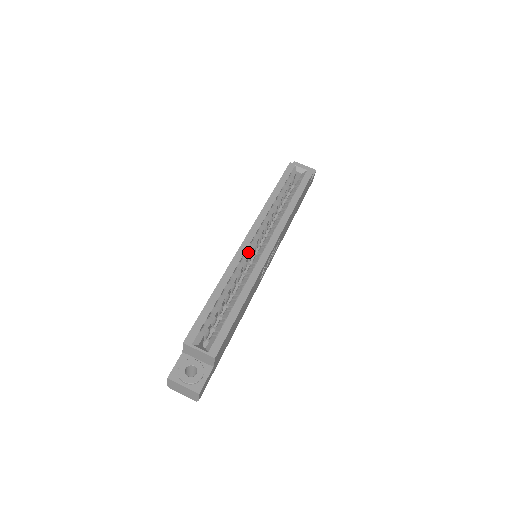
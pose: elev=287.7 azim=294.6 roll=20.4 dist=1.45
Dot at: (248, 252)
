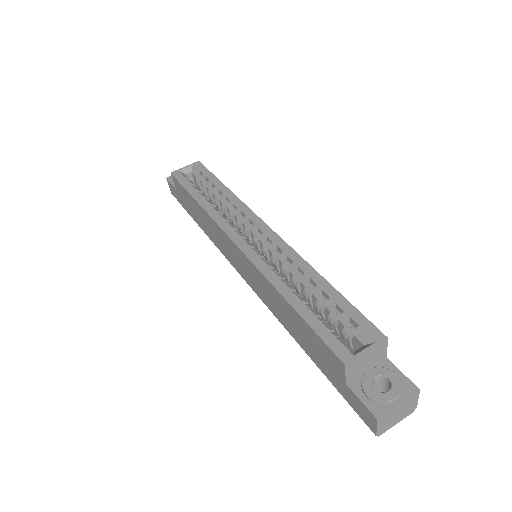
Dot at: occluded
